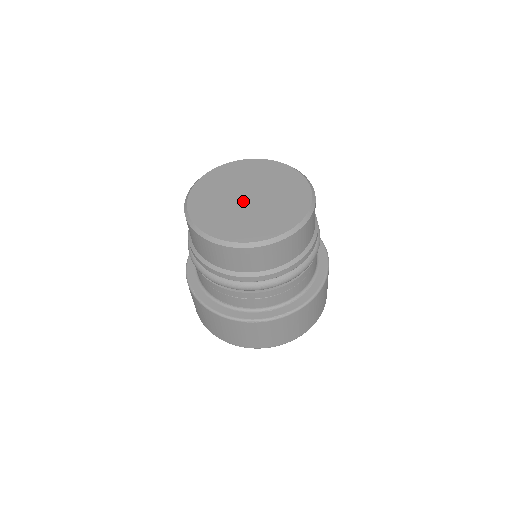
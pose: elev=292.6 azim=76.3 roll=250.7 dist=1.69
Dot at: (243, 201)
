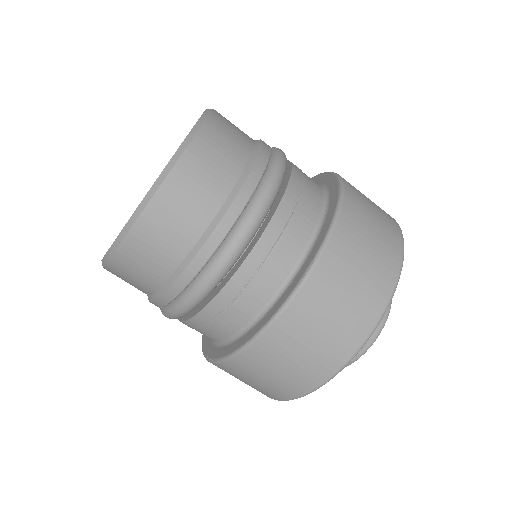
Dot at: occluded
